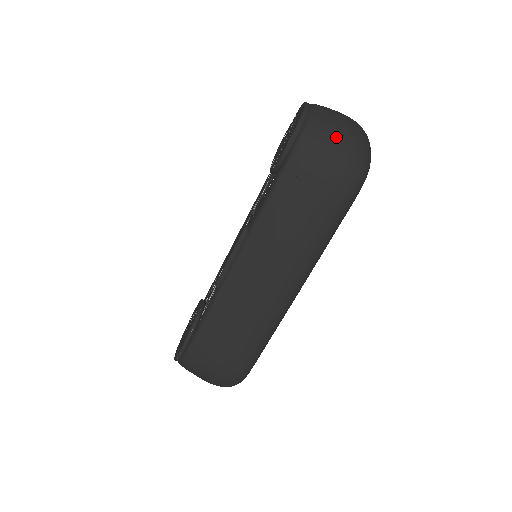
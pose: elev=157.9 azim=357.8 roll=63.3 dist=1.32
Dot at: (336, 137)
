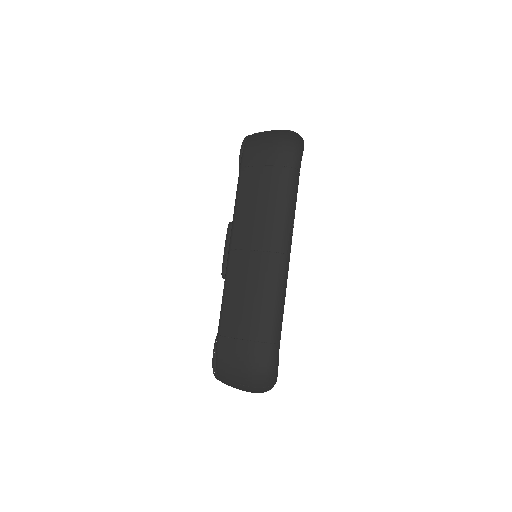
Dot at: (269, 135)
